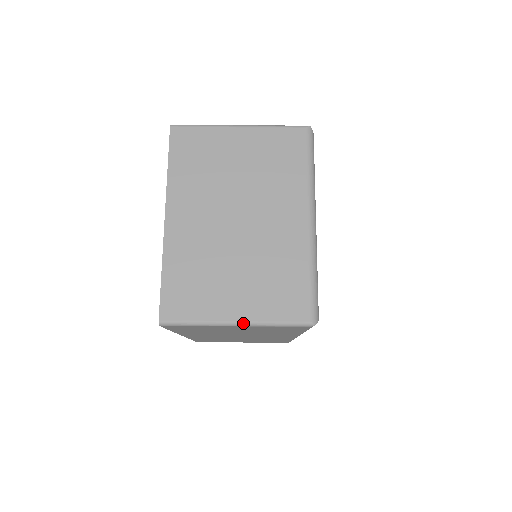
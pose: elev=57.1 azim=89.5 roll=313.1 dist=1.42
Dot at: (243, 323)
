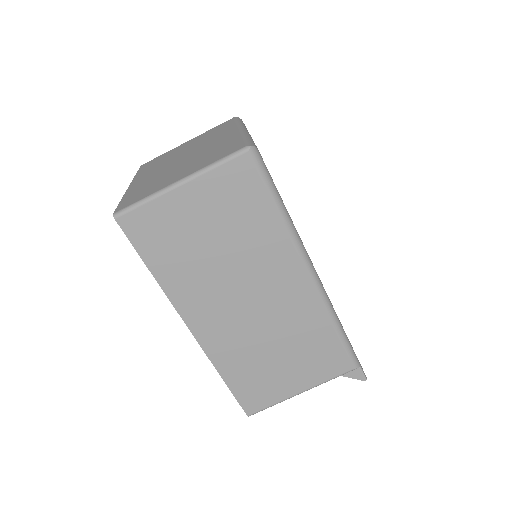
Dot at: (186, 178)
